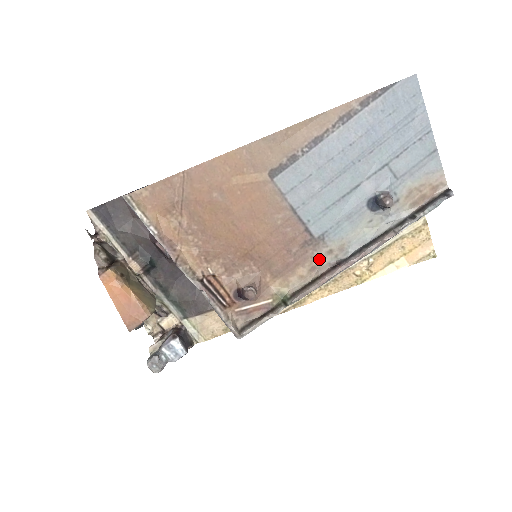
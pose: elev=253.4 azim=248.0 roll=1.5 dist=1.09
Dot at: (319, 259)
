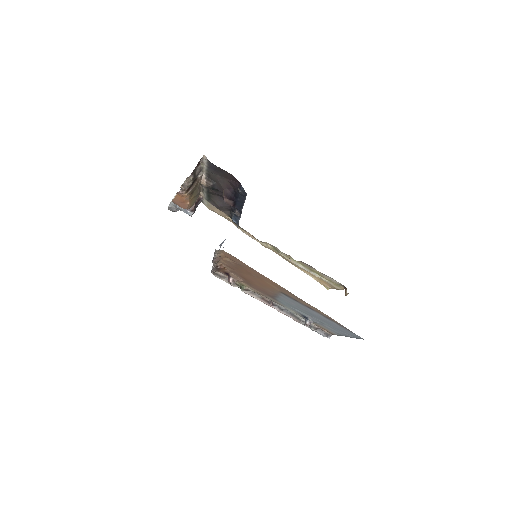
Dot at: (268, 297)
